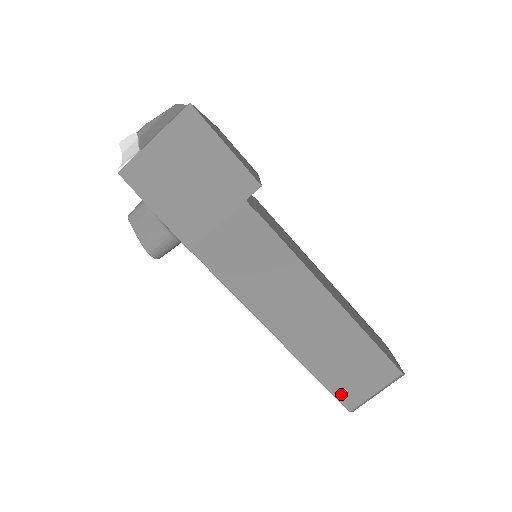
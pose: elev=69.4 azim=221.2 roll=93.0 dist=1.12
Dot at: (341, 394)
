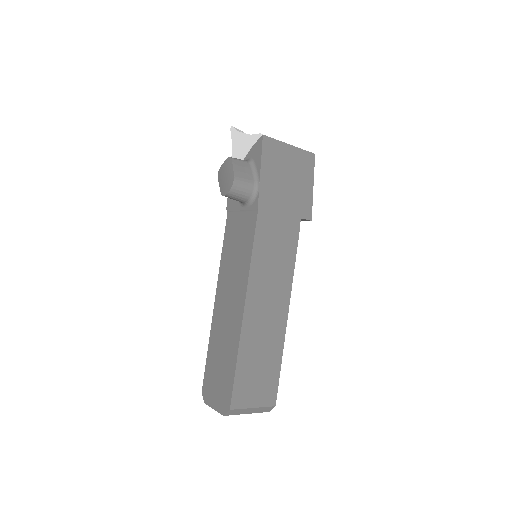
Dot at: (238, 389)
